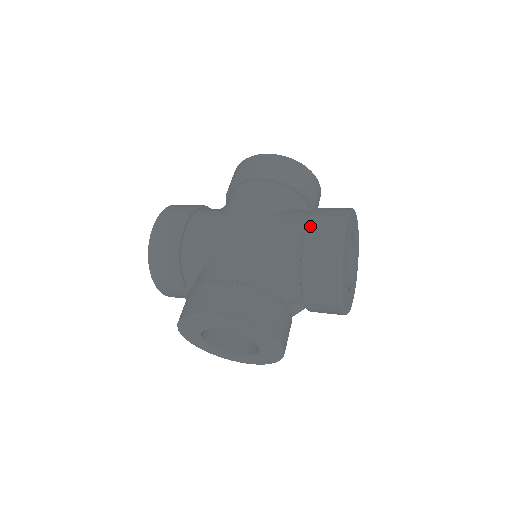
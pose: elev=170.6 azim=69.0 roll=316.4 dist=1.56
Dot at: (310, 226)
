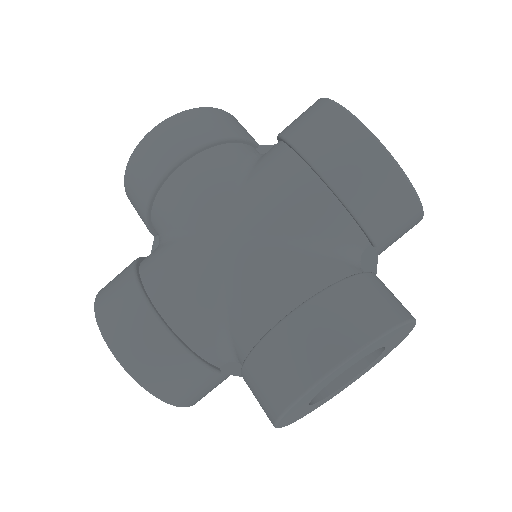
Dot at: (294, 320)
